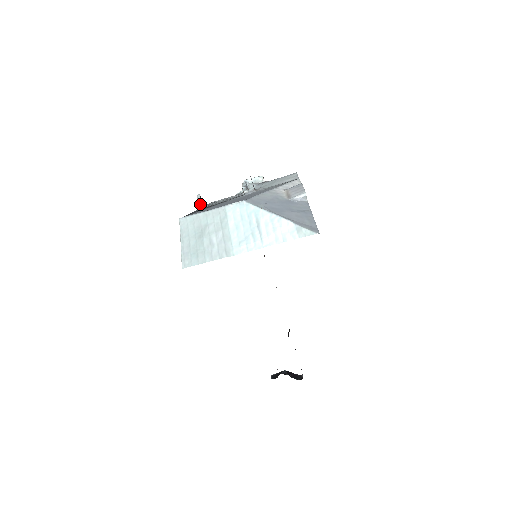
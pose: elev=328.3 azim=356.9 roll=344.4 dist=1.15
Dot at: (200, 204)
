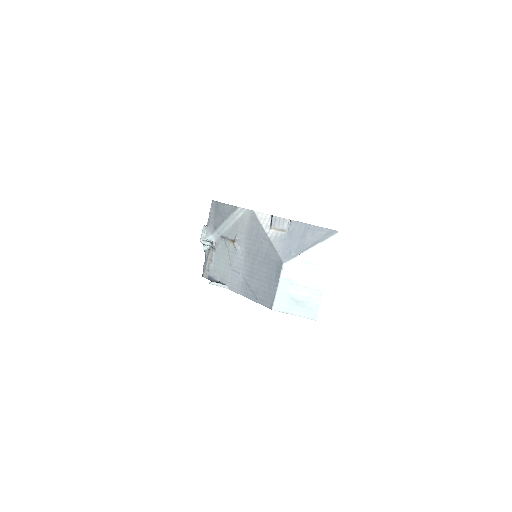
Dot at: (222, 285)
